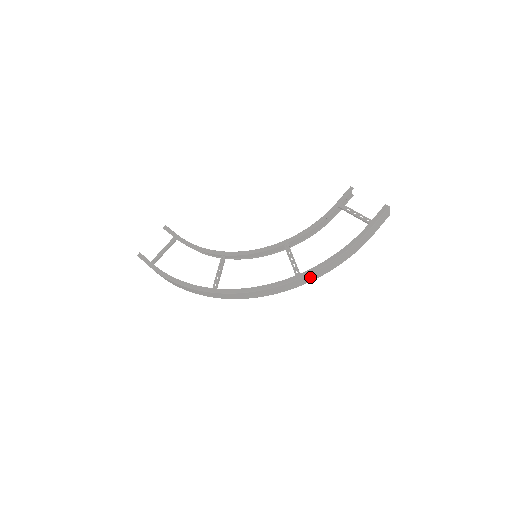
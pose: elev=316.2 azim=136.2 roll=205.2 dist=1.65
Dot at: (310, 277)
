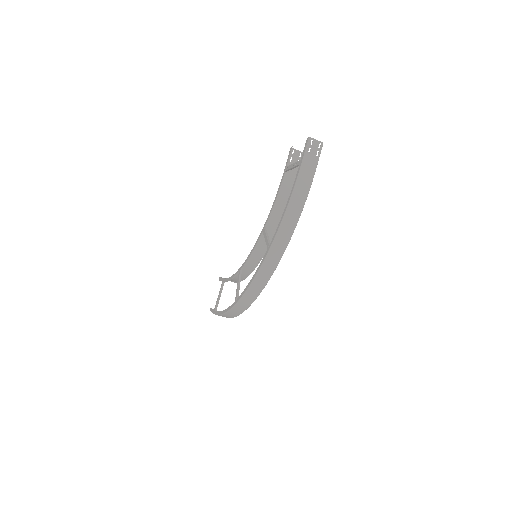
Dot at: (279, 243)
